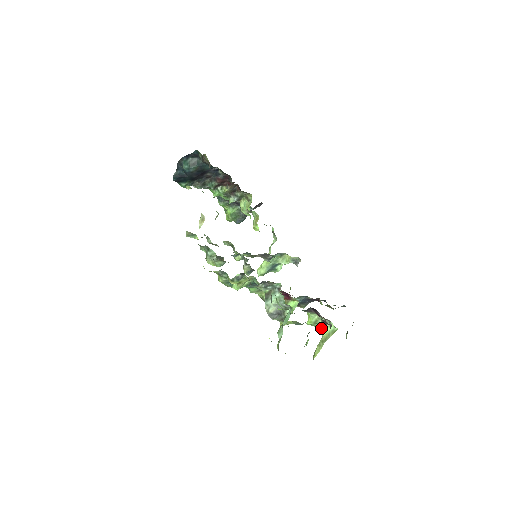
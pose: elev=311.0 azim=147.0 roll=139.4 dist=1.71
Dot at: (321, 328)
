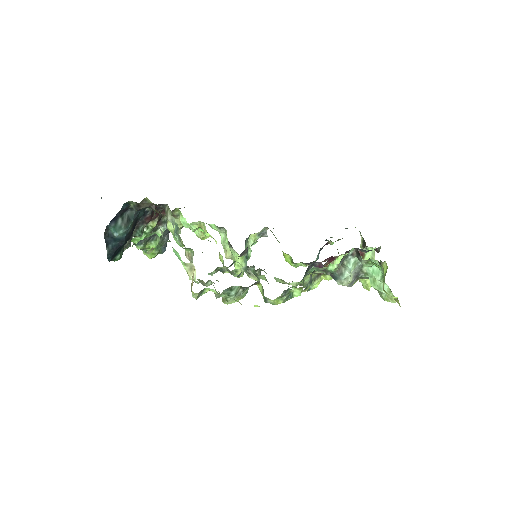
Dot at: occluded
